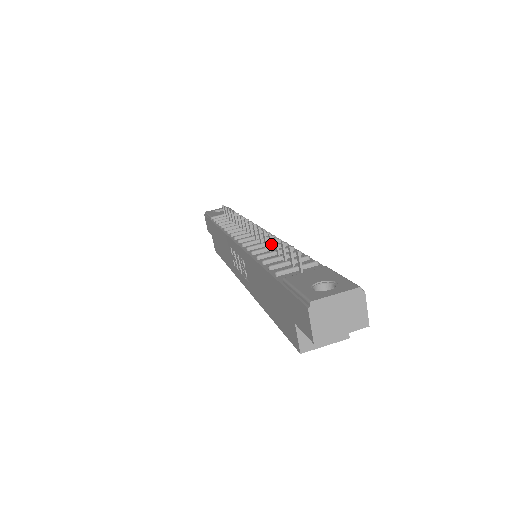
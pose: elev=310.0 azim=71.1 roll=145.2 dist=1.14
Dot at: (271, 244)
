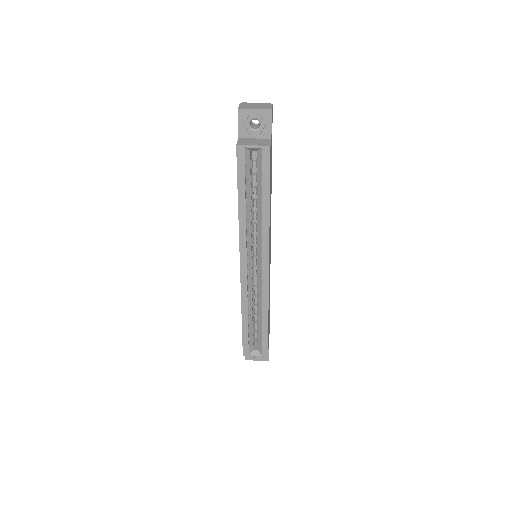
Dot at: occluded
